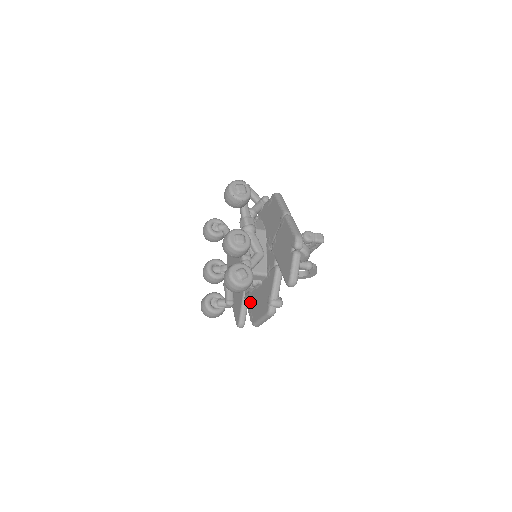
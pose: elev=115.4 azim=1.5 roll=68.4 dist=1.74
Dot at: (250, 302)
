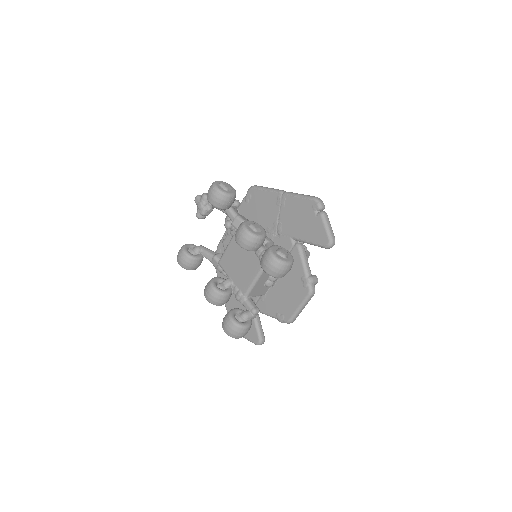
Dot at: (270, 305)
